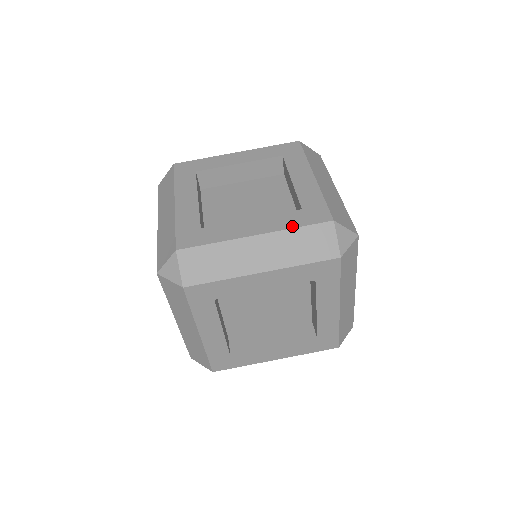
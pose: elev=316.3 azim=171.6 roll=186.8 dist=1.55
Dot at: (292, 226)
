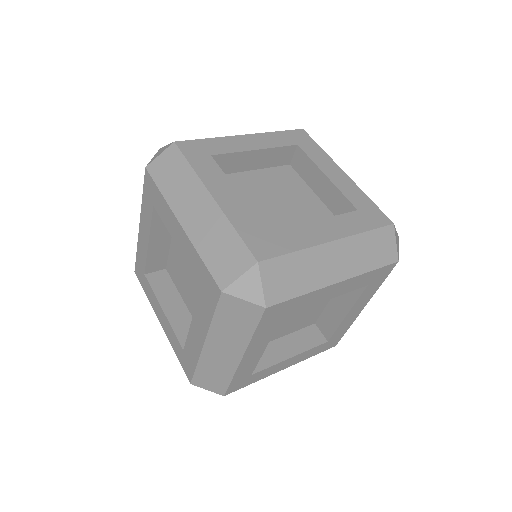
Dot at: (362, 230)
